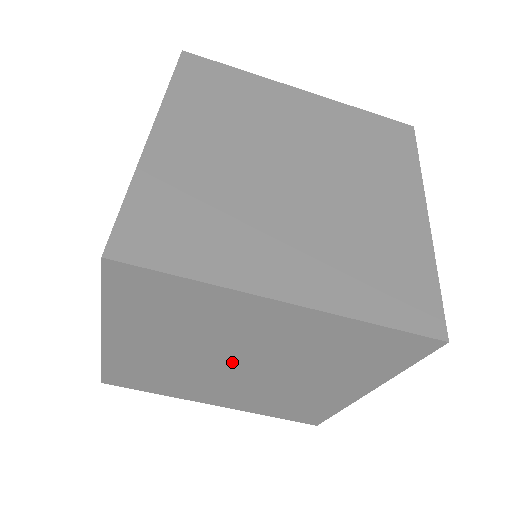
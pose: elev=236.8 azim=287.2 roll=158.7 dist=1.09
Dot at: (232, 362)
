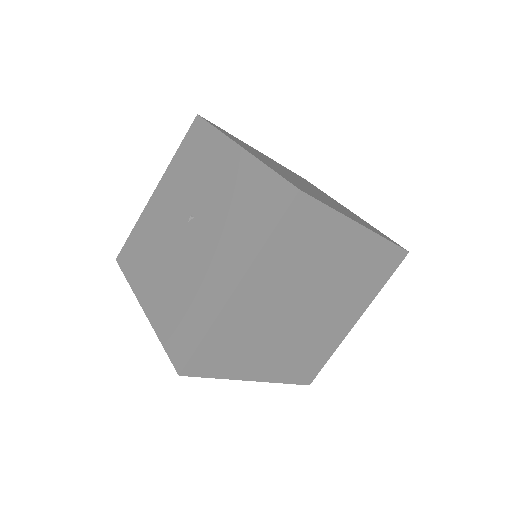
Dot at: occluded
